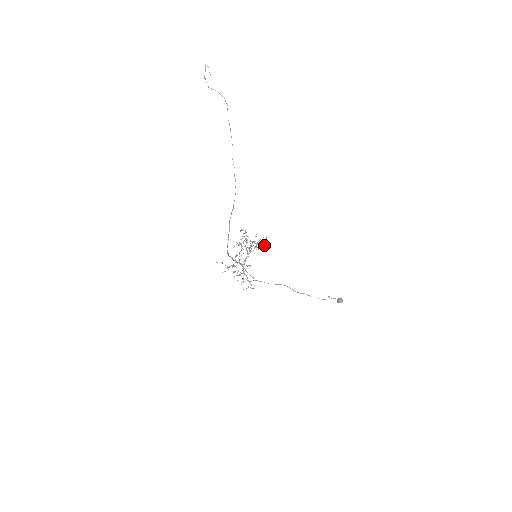
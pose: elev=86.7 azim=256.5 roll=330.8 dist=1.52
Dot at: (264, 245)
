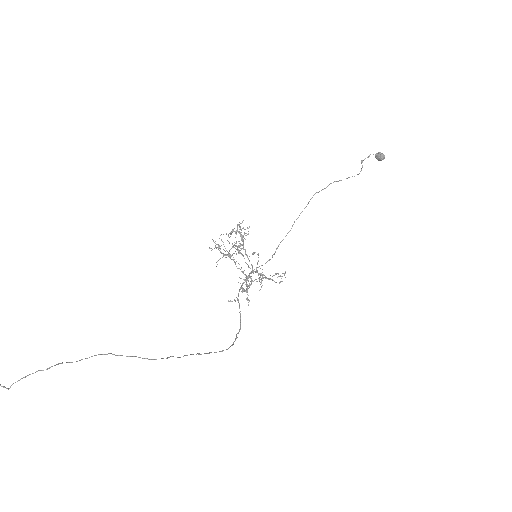
Dot at: occluded
